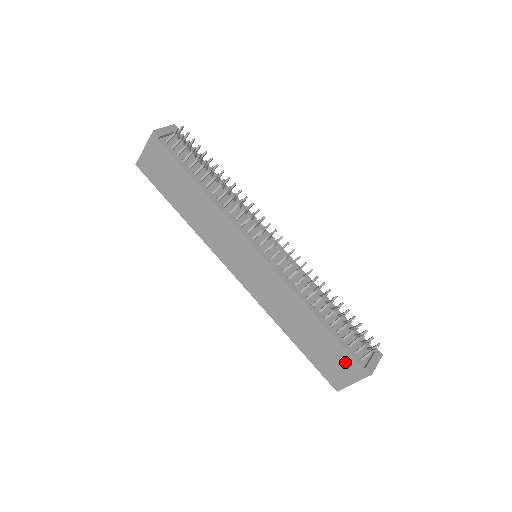
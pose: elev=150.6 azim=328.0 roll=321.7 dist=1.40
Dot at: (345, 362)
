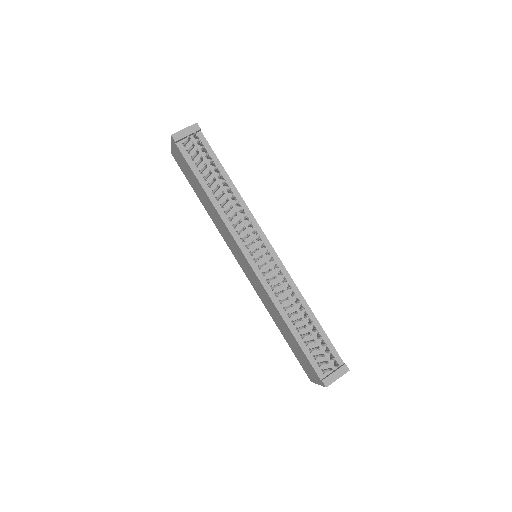
Dot at: (310, 368)
